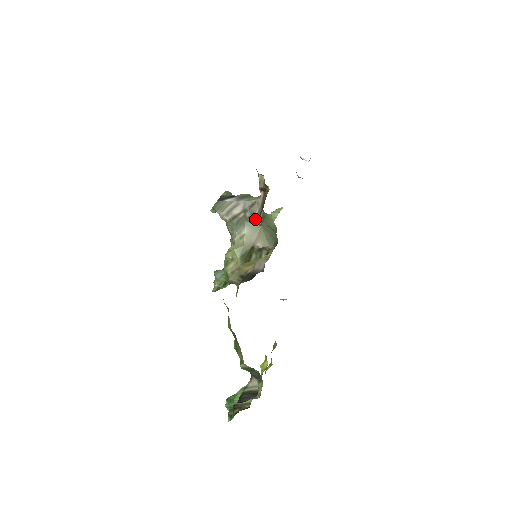
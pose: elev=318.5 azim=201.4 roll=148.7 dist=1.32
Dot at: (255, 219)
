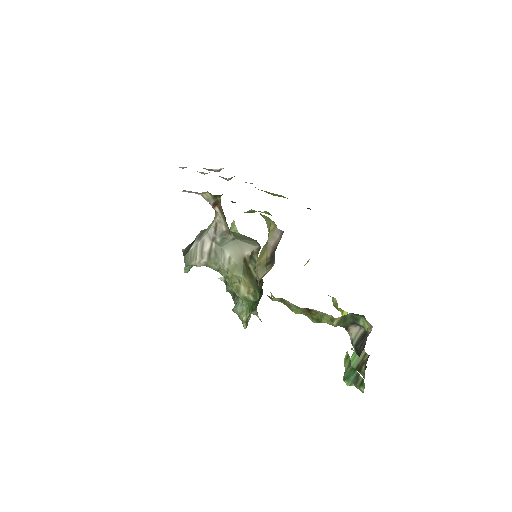
Dot at: (227, 237)
